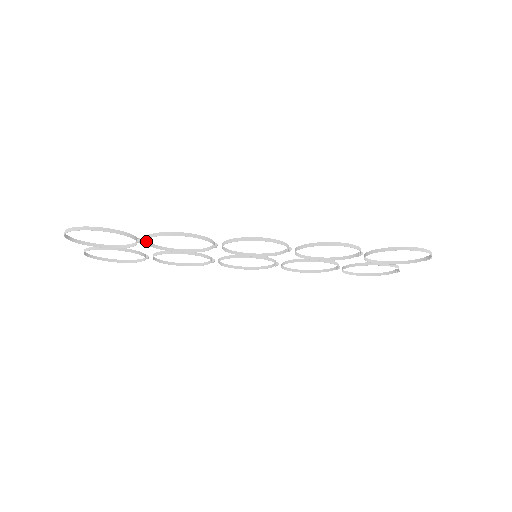
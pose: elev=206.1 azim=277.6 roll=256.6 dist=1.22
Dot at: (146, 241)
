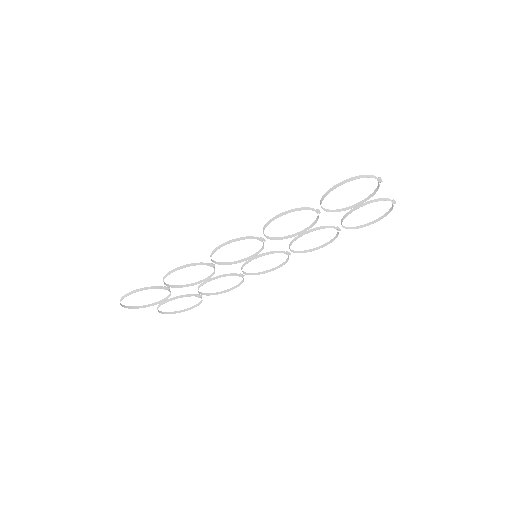
Dot at: (171, 286)
